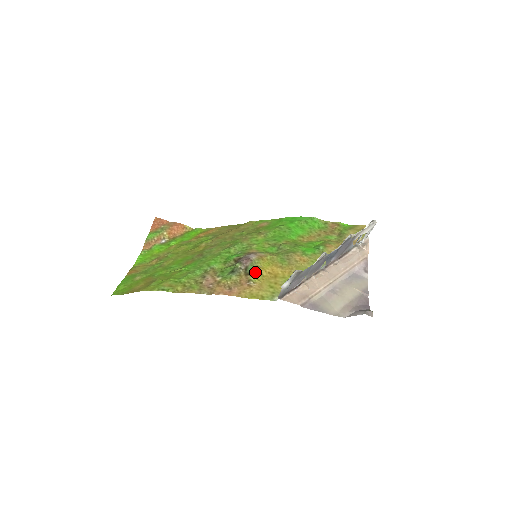
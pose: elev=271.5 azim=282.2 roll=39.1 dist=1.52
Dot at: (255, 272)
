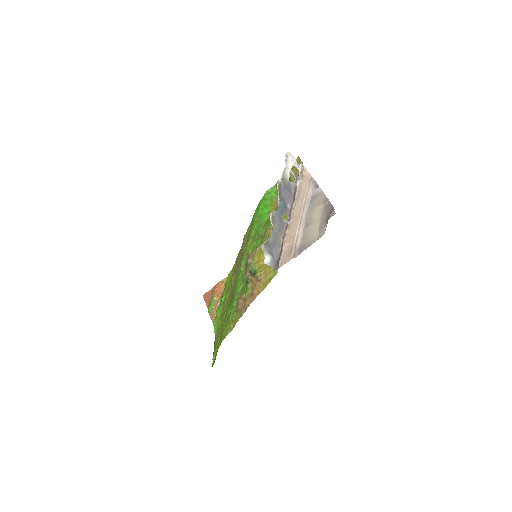
Dot at: (256, 269)
